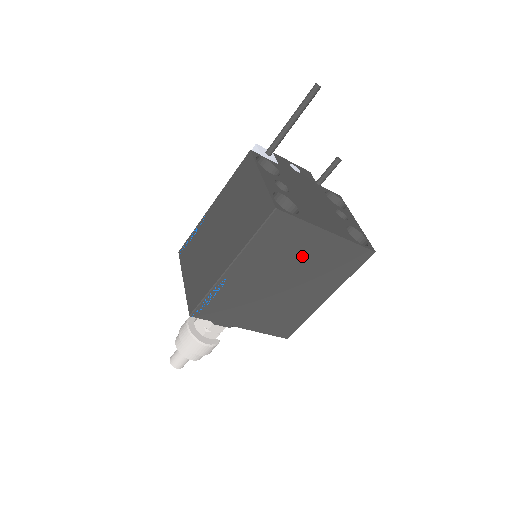
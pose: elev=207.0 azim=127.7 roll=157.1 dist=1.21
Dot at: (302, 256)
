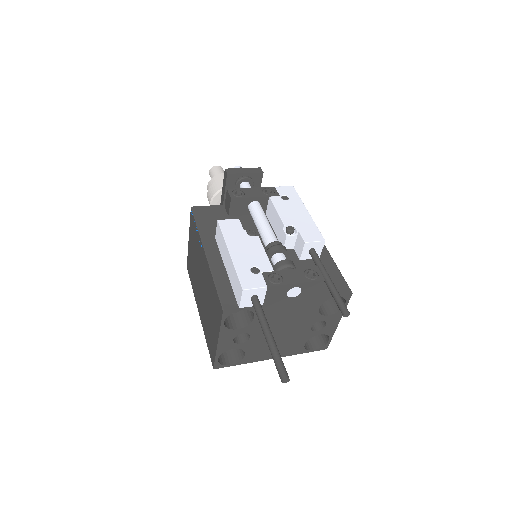
Dot at: occluded
